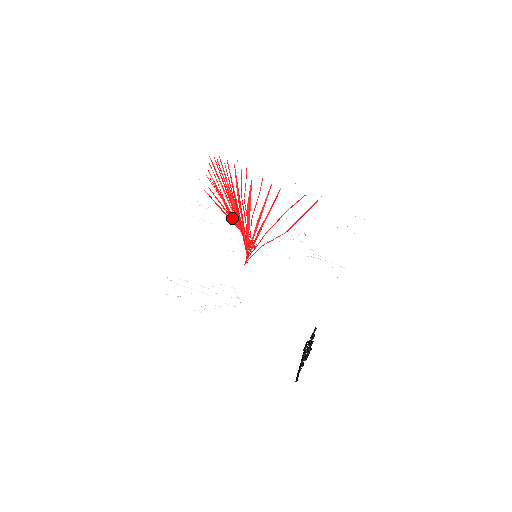
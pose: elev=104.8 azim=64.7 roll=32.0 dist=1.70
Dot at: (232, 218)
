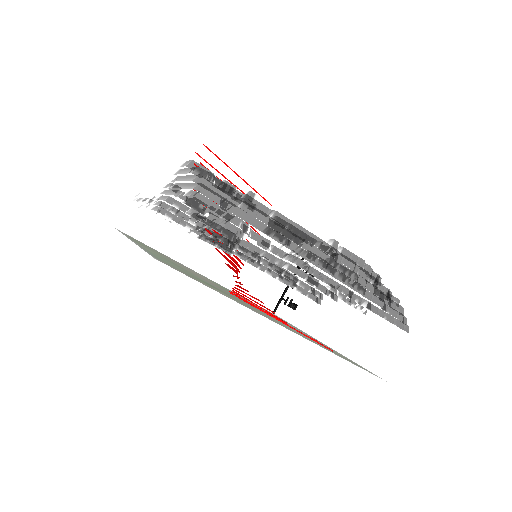
Dot at: occluded
